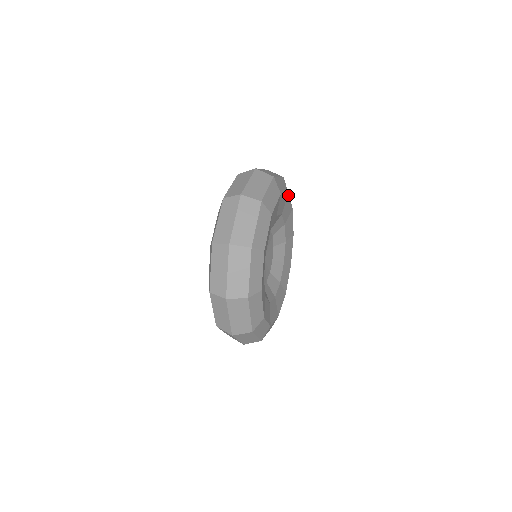
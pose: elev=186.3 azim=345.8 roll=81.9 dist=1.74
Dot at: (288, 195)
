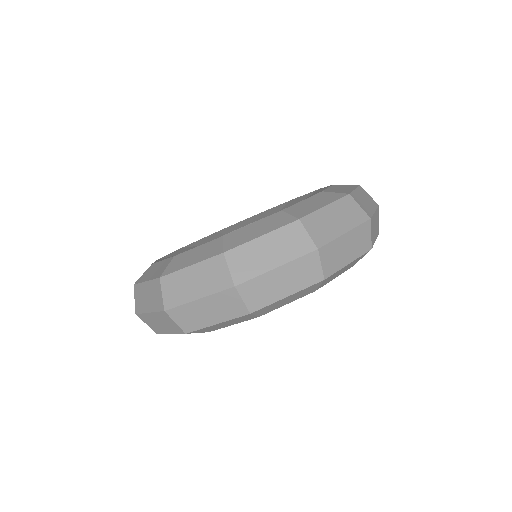
Dot at: occluded
